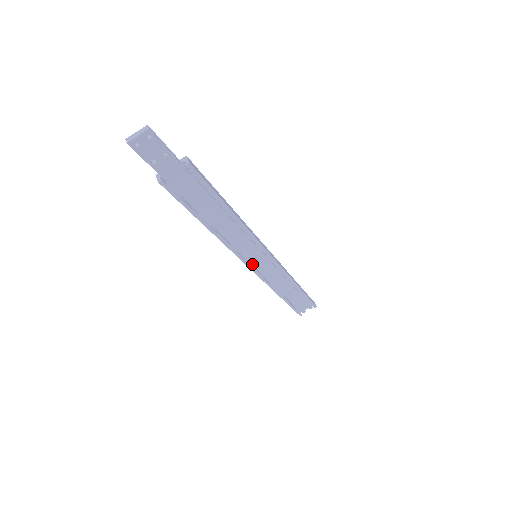
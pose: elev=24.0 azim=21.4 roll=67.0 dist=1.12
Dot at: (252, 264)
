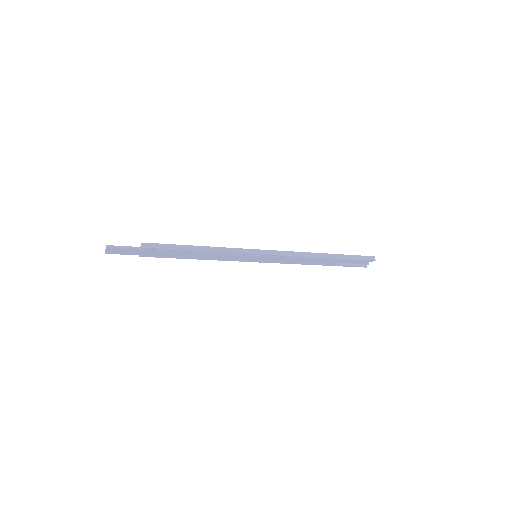
Dot at: (257, 261)
